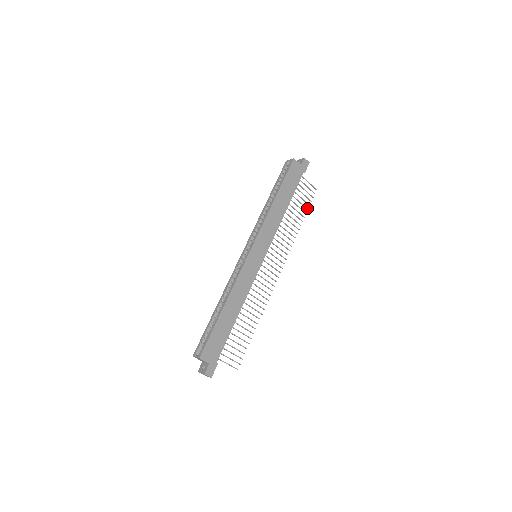
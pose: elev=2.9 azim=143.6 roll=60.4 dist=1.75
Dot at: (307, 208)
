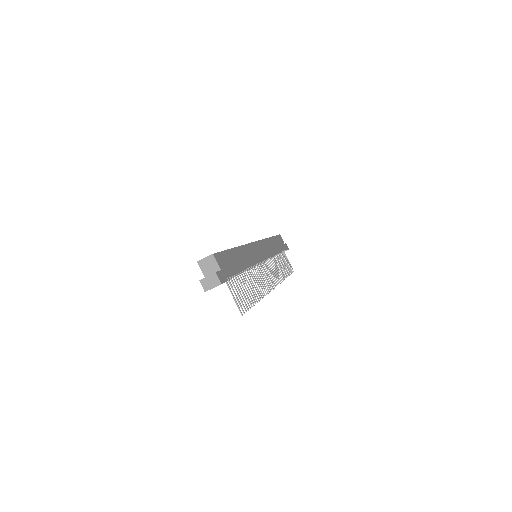
Dot at: (289, 273)
